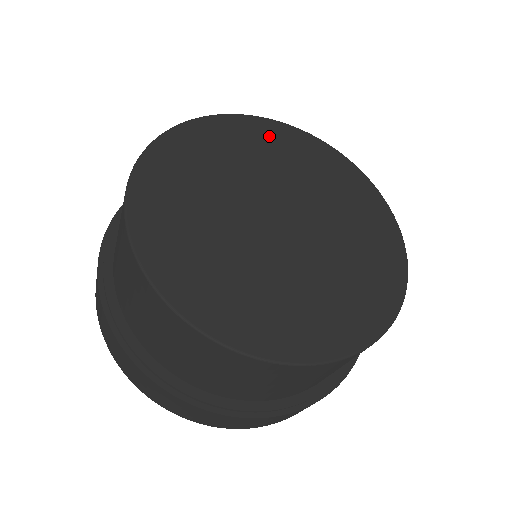
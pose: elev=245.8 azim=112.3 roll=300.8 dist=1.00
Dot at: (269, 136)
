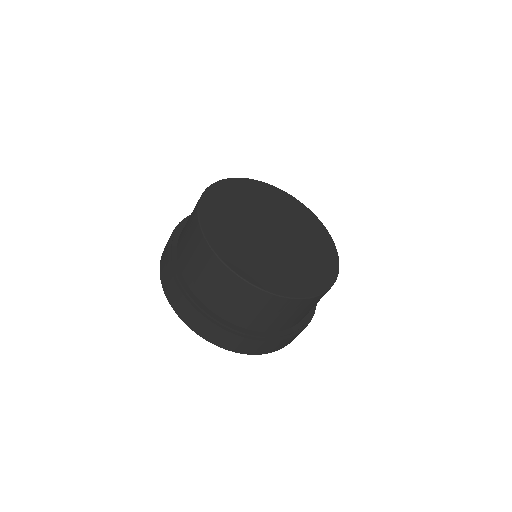
Dot at: (245, 188)
